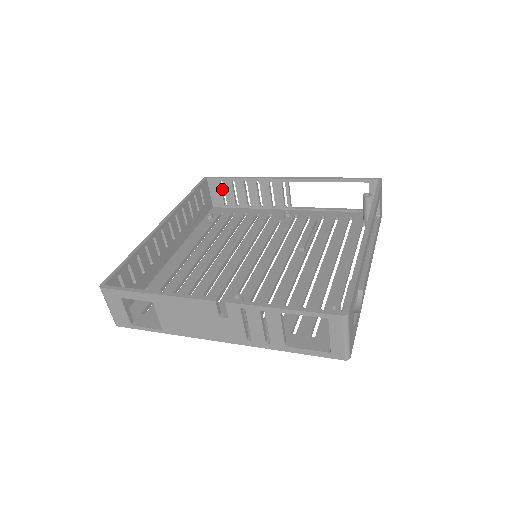
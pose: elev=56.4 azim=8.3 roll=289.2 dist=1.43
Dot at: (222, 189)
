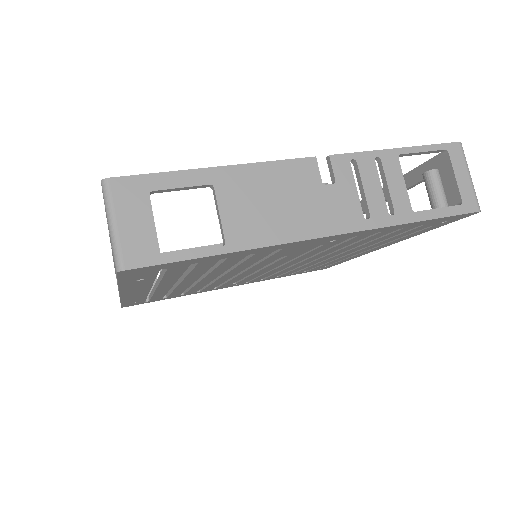
Dot at: occluded
